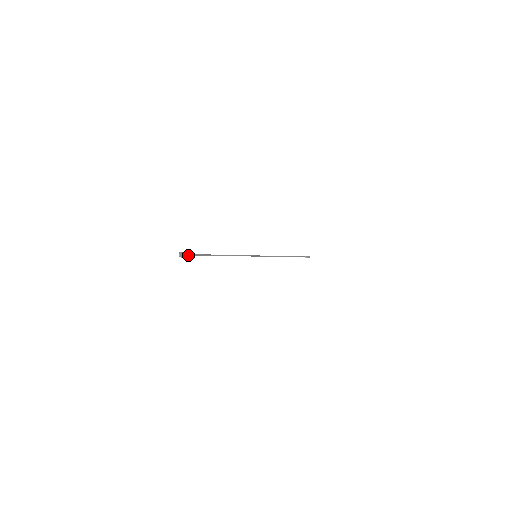
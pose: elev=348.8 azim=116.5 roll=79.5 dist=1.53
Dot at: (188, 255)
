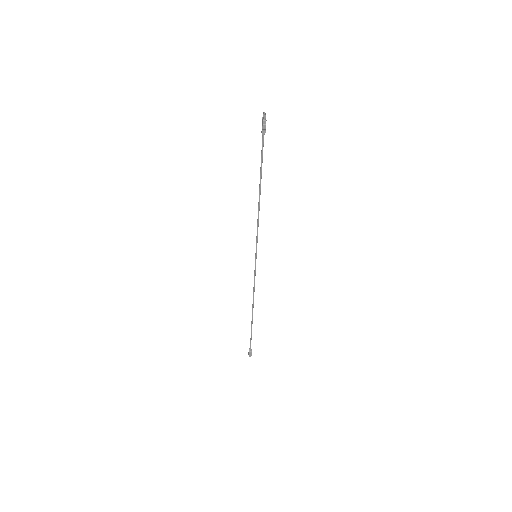
Dot at: (265, 127)
